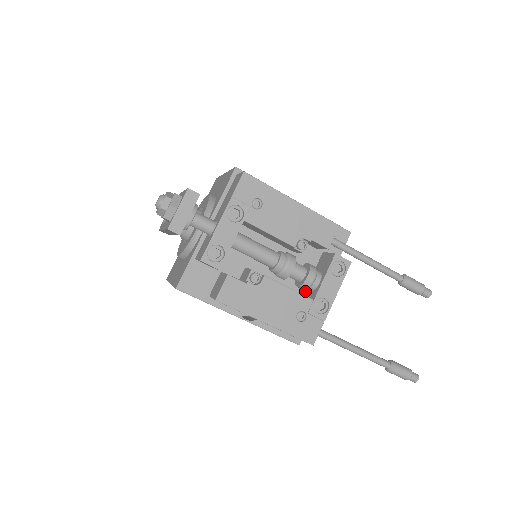
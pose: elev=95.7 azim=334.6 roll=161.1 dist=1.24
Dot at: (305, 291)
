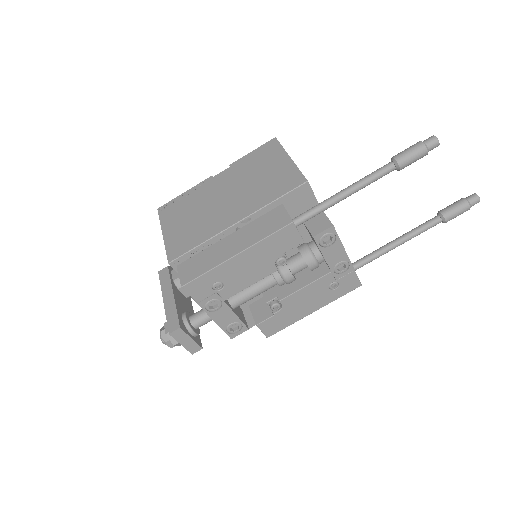
Dot at: occluded
